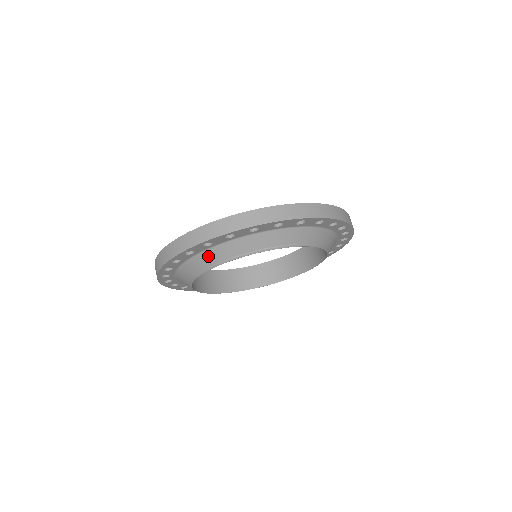
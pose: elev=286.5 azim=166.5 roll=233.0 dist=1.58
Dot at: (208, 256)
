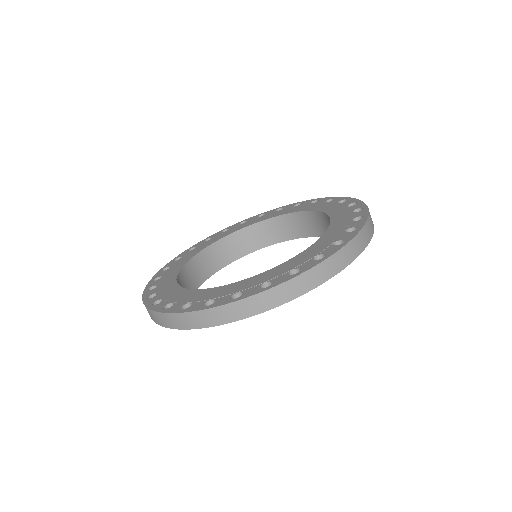
Dot at: occluded
